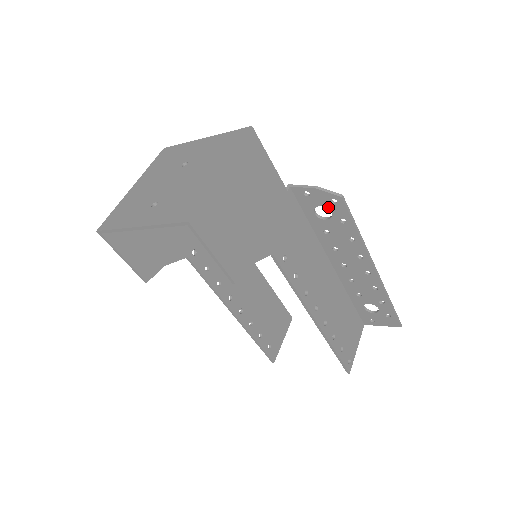
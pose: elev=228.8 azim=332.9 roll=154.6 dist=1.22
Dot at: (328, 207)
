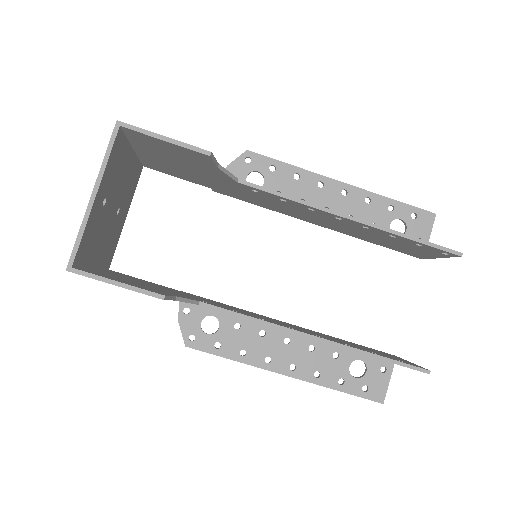
Dot at: (251, 170)
